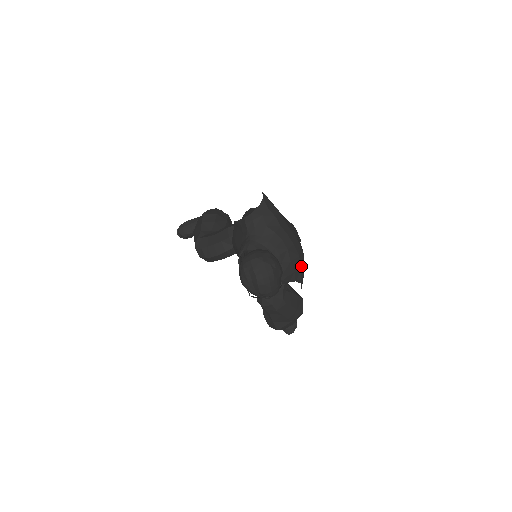
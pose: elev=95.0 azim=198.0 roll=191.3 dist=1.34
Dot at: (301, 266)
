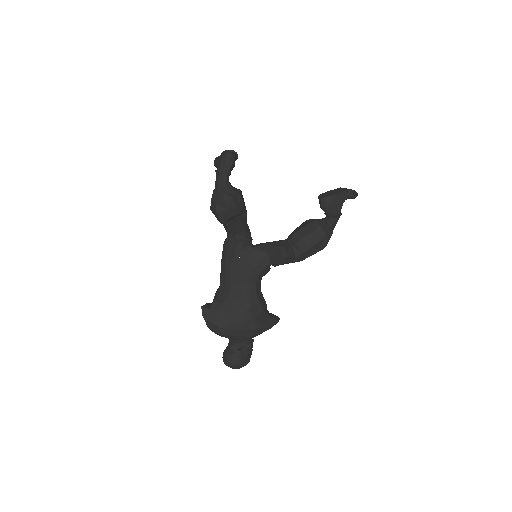
Dot at: (259, 332)
